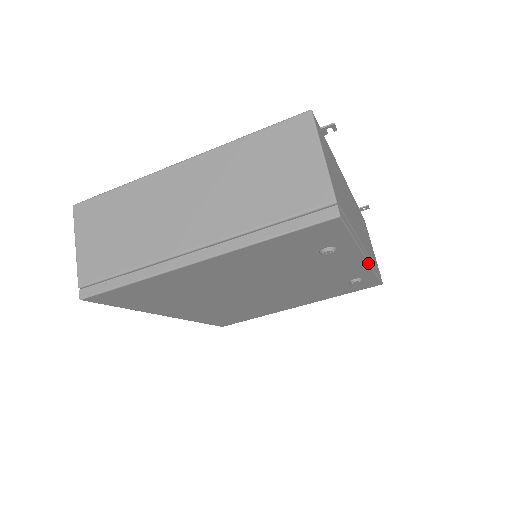
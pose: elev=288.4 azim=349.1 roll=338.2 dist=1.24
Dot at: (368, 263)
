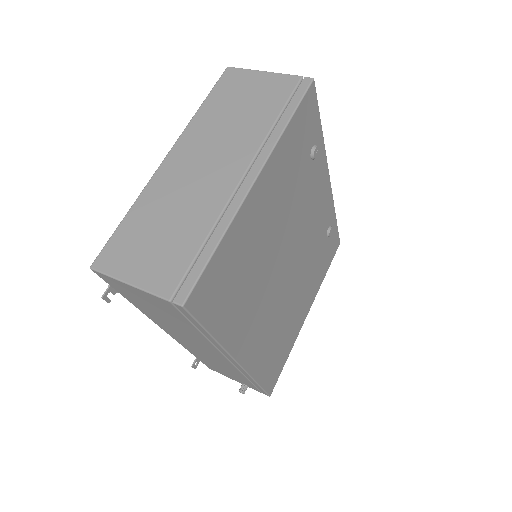
Dot at: (331, 188)
